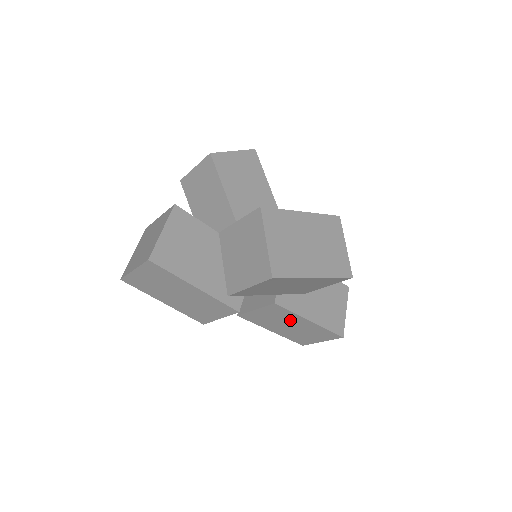
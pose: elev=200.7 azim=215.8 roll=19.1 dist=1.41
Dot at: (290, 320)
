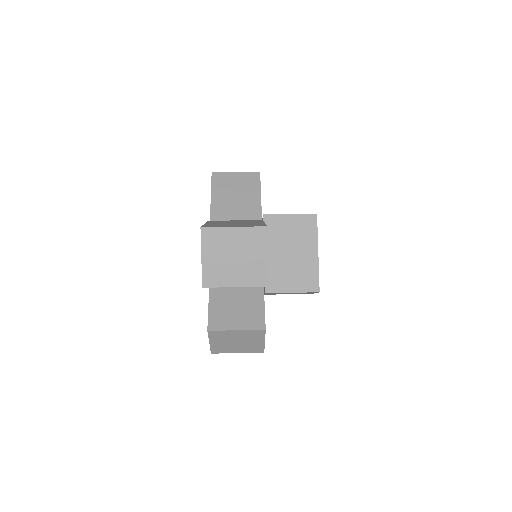
Dot at: occluded
